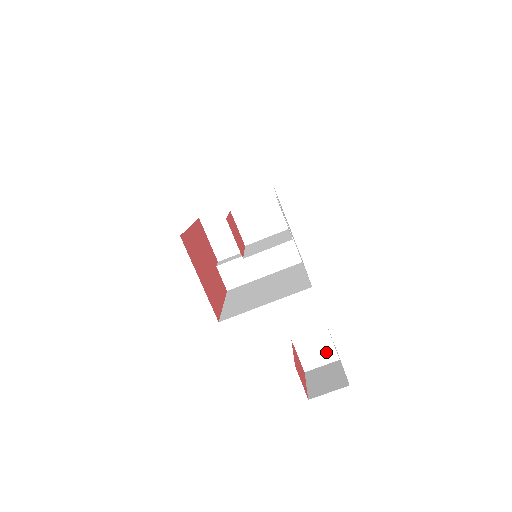
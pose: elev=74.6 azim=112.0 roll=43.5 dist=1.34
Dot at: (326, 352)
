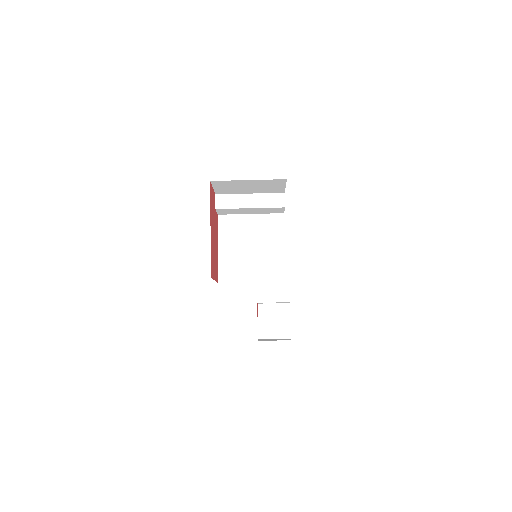
Dot at: occluded
